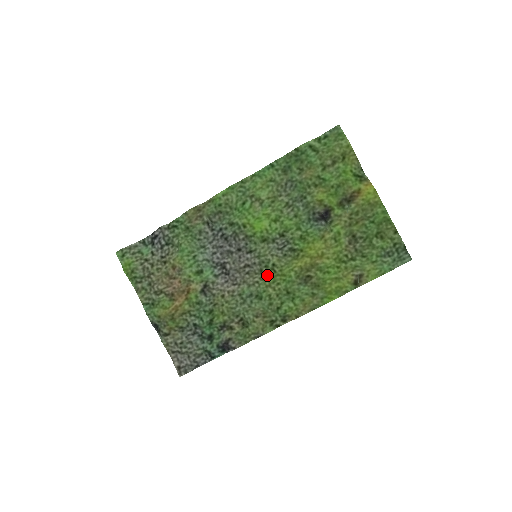
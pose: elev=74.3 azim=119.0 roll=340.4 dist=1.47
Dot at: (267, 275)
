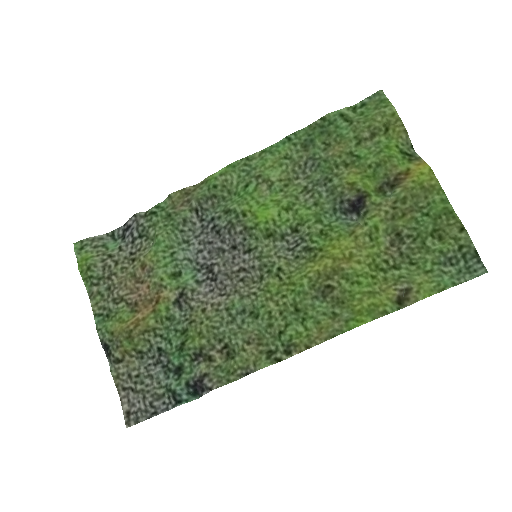
Dot at: (269, 283)
